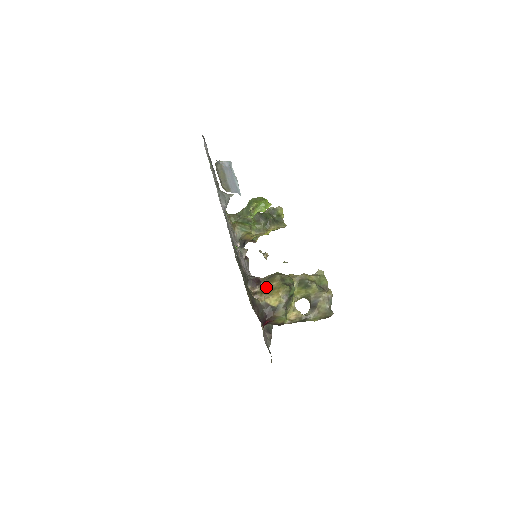
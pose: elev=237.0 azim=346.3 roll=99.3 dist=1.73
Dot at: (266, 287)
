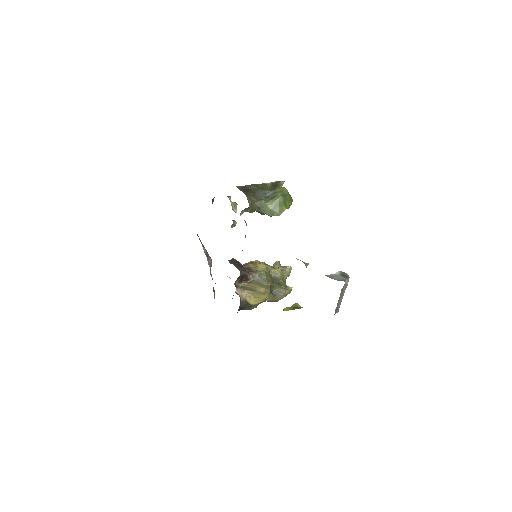
Dot at: (251, 286)
